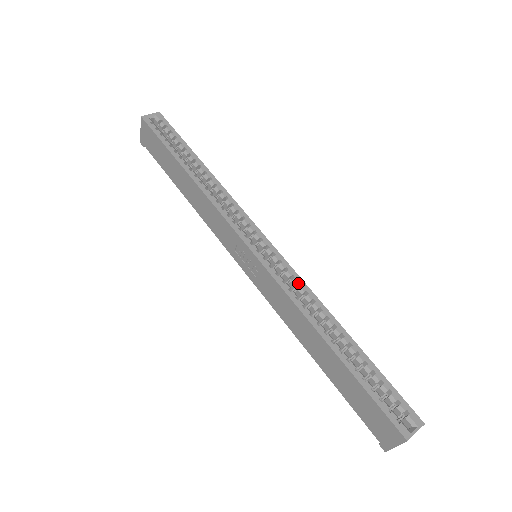
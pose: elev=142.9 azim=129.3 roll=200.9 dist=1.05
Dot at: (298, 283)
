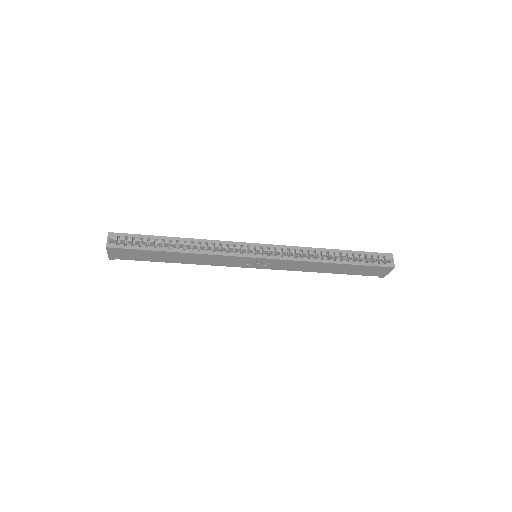
Dot at: (293, 250)
